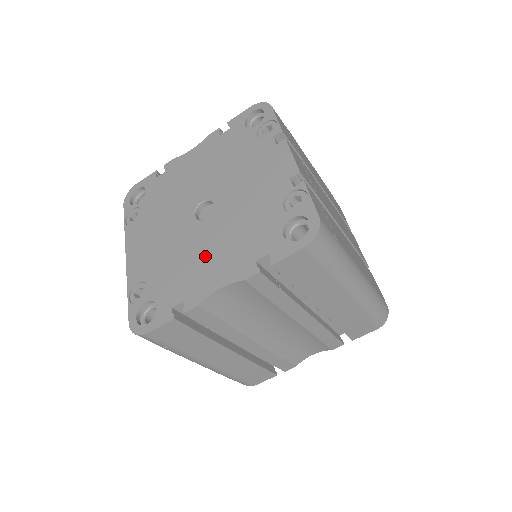
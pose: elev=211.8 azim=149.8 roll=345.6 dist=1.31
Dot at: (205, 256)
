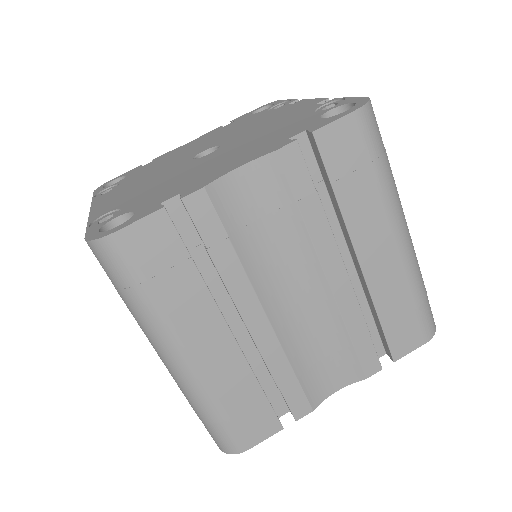
Dot at: (212, 164)
